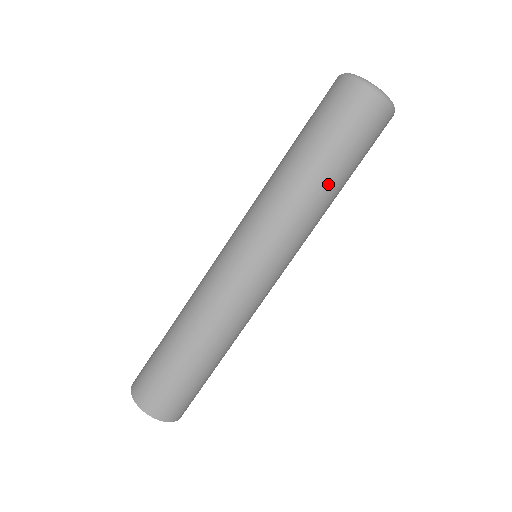
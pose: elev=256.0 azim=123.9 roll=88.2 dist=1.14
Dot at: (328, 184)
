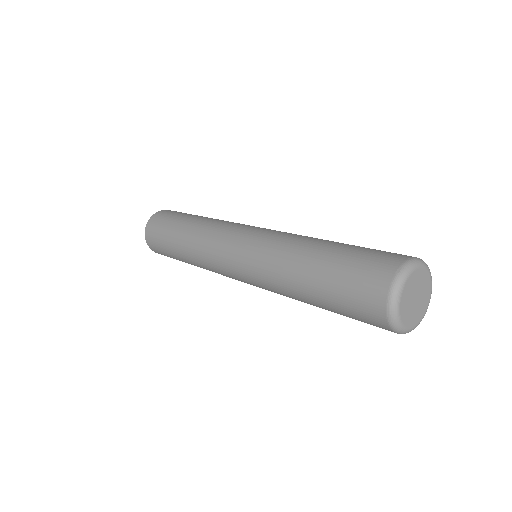
Dot at: occluded
